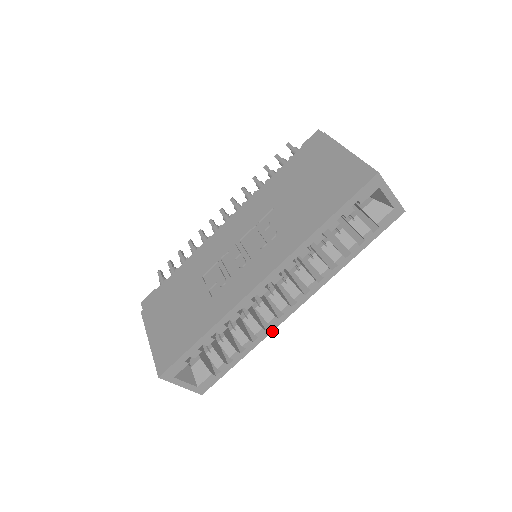
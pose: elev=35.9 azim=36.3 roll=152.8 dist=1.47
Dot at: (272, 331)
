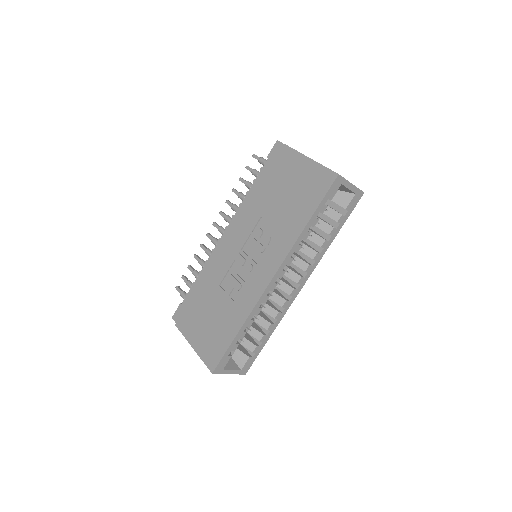
Dot at: (286, 311)
